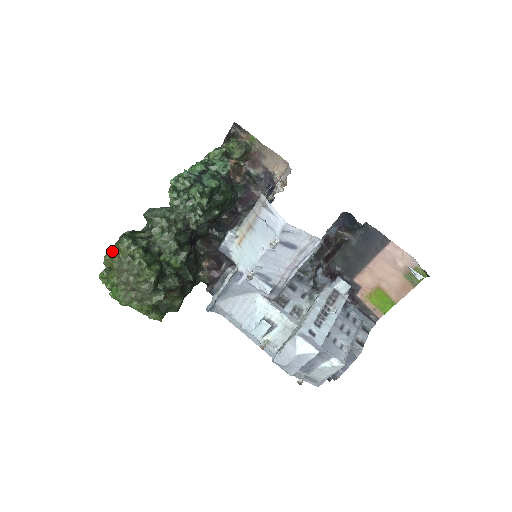
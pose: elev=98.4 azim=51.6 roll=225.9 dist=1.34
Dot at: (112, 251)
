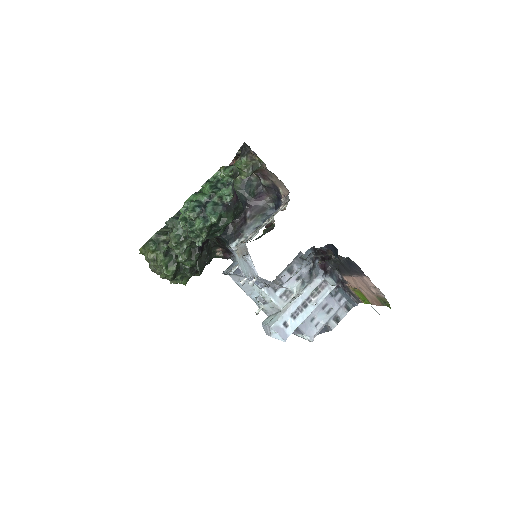
Dot at: (144, 247)
